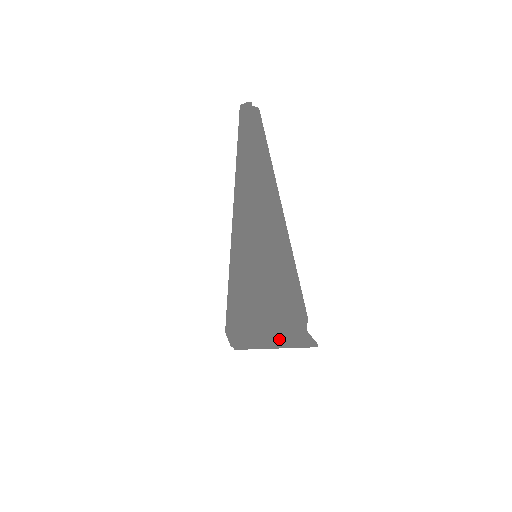
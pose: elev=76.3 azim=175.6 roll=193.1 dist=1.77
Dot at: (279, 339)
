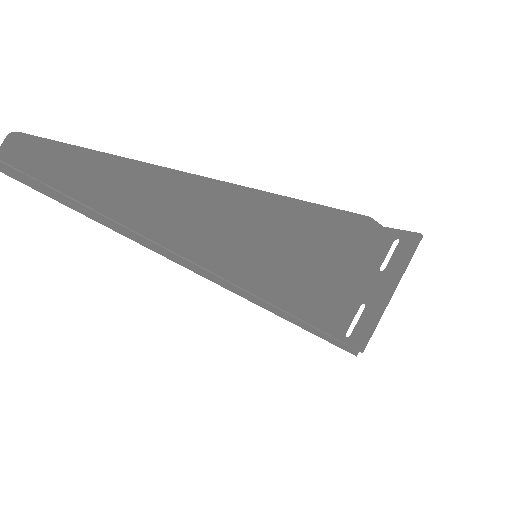
Dot at: (379, 279)
